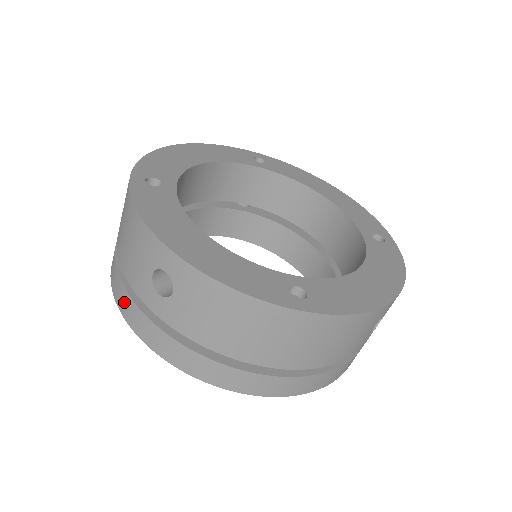
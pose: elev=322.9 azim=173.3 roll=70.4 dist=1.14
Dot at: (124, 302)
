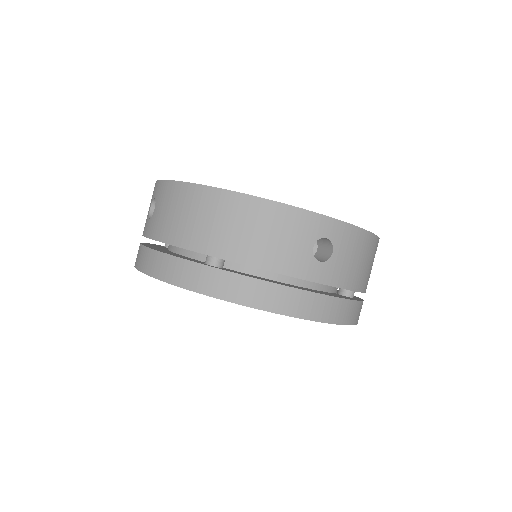
Dot at: (273, 297)
